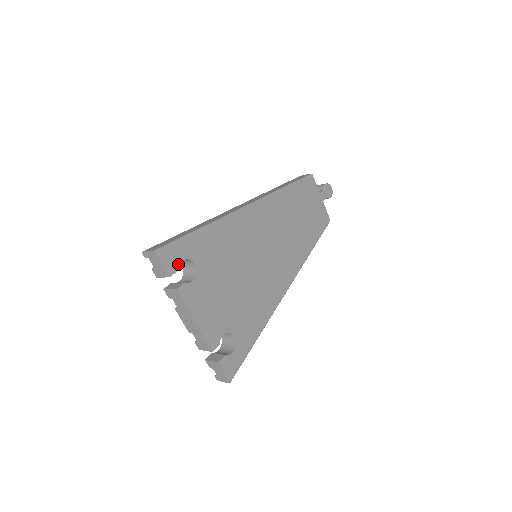
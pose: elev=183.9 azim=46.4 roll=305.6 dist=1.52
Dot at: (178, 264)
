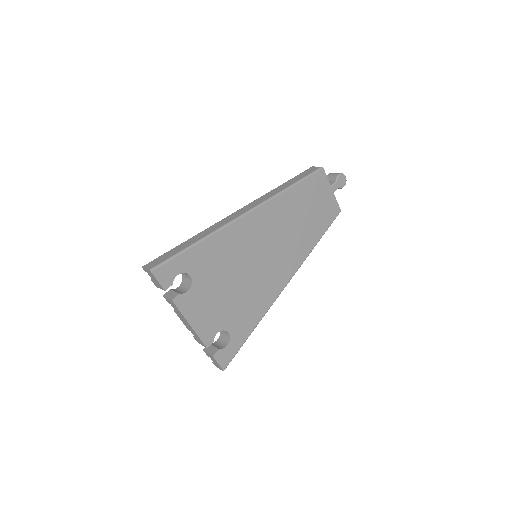
Dot at: (173, 278)
